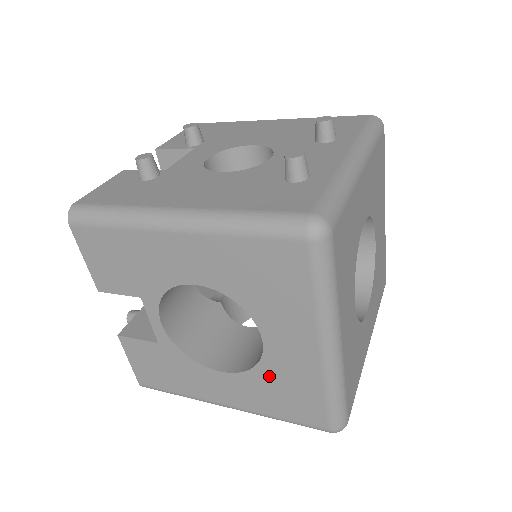
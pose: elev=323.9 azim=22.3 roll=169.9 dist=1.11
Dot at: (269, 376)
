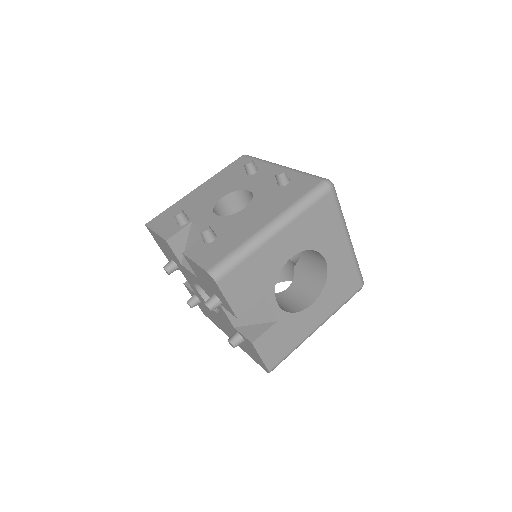
Dot at: (333, 281)
